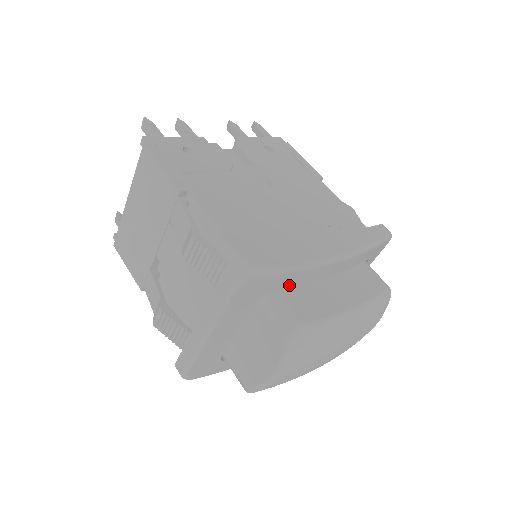
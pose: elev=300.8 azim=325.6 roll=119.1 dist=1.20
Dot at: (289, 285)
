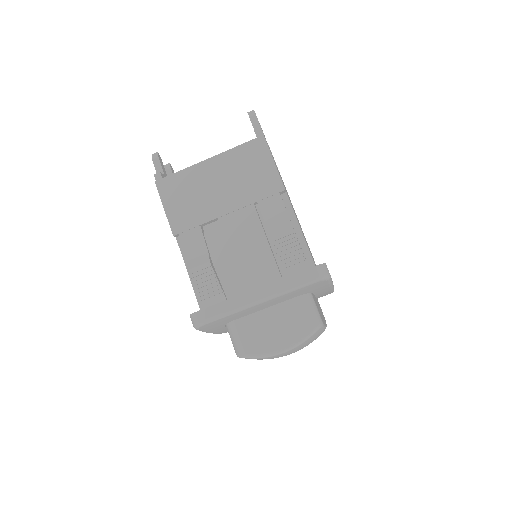
Dot at: (316, 293)
